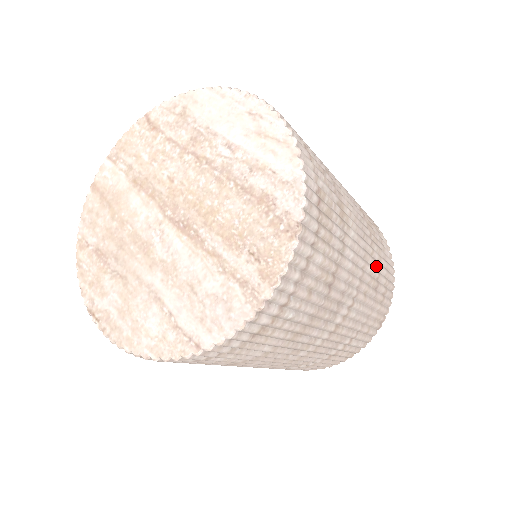
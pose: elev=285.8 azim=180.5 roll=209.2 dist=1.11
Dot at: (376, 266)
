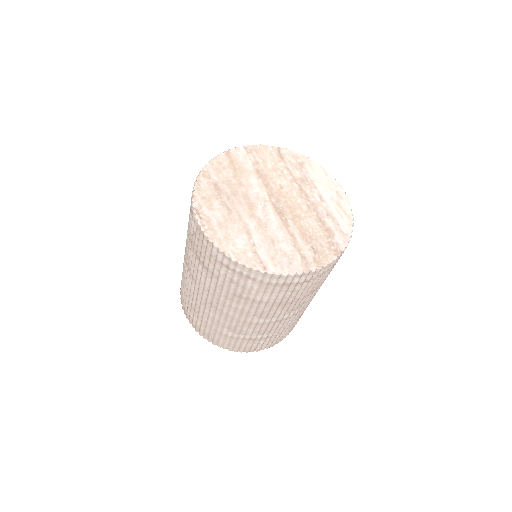
Dot at: occluded
